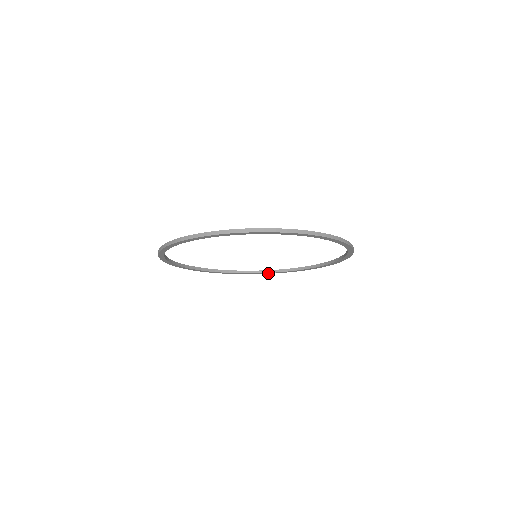
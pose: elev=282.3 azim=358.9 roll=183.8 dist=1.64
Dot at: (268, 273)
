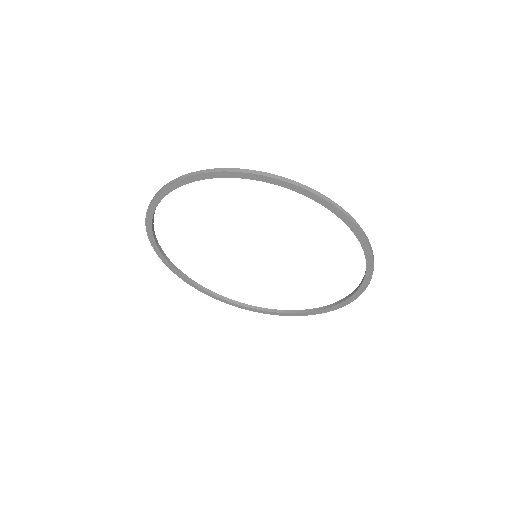
Dot at: (269, 313)
